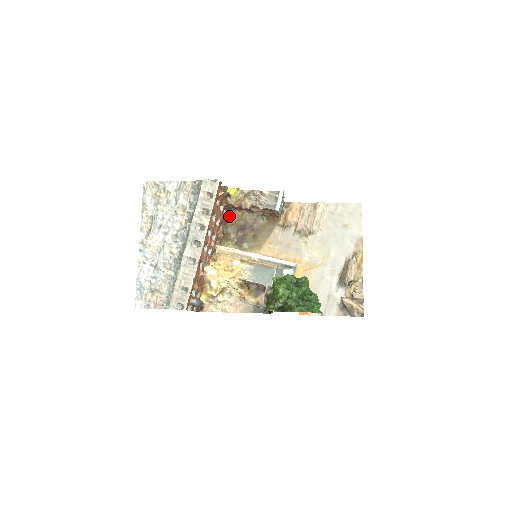
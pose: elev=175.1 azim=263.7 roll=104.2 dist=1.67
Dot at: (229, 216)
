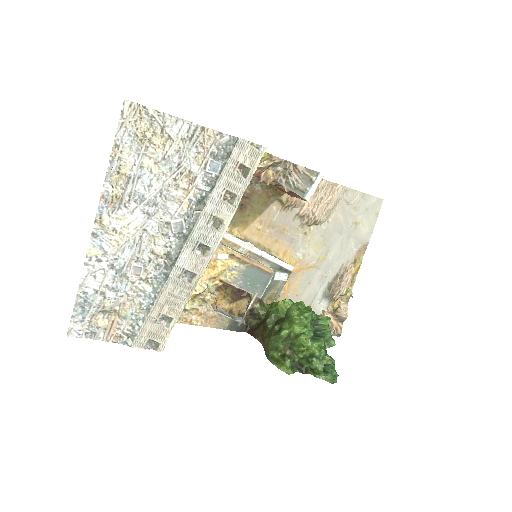
Dot at: occluded
